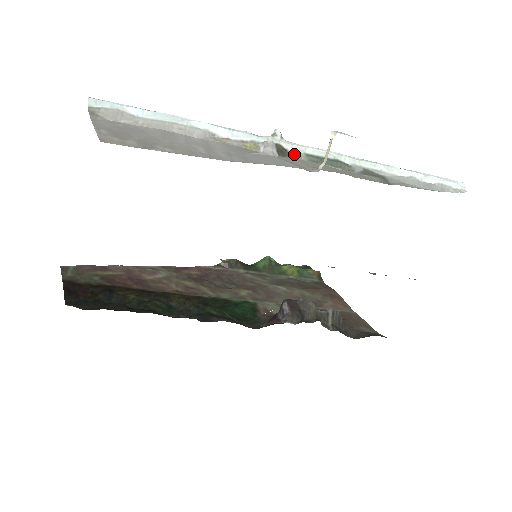
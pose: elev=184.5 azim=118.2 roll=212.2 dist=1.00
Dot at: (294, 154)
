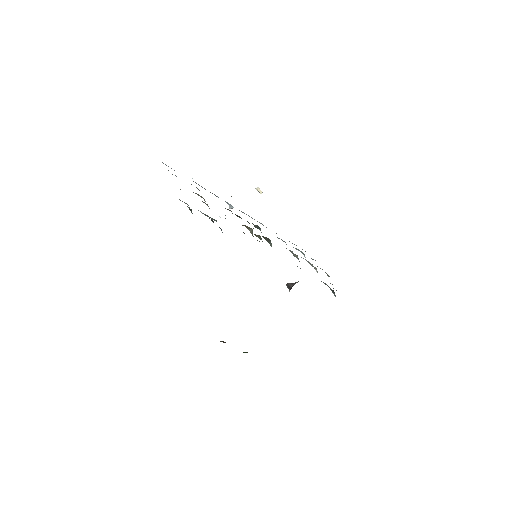
Dot at: occluded
